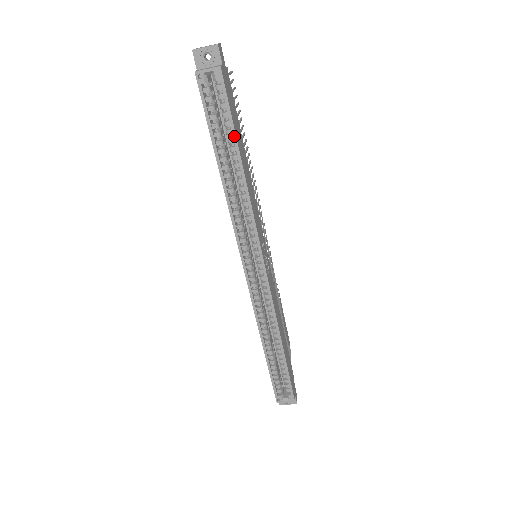
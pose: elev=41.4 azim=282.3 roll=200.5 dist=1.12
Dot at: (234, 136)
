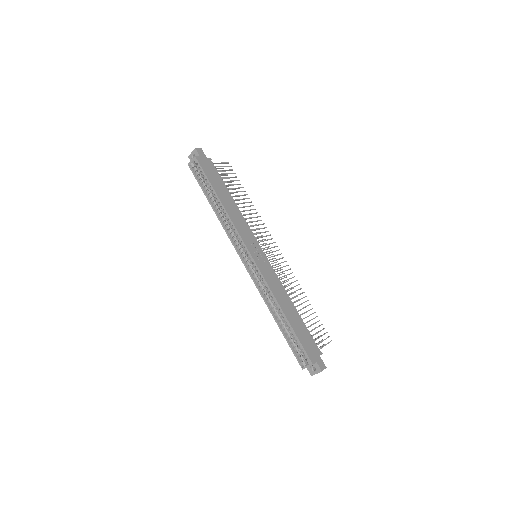
Dot at: (211, 186)
